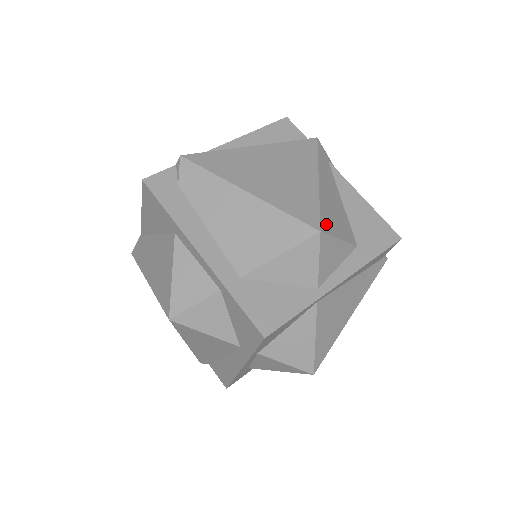
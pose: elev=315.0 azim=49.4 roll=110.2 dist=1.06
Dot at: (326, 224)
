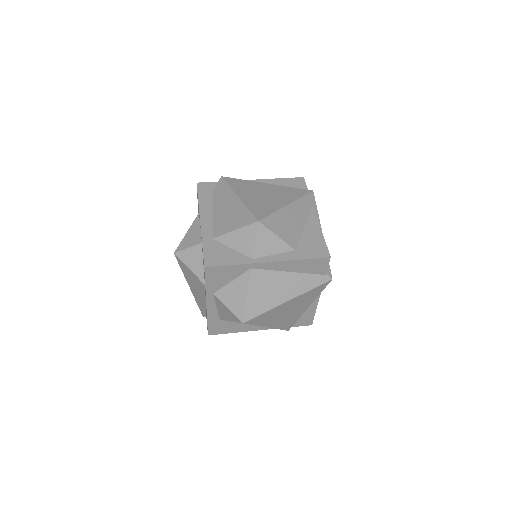
Dot at: (269, 223)
